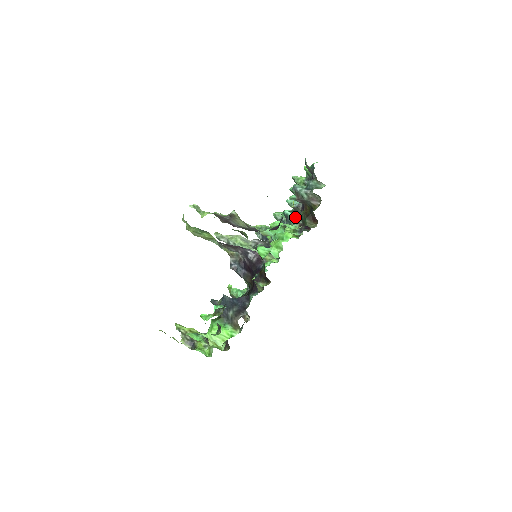
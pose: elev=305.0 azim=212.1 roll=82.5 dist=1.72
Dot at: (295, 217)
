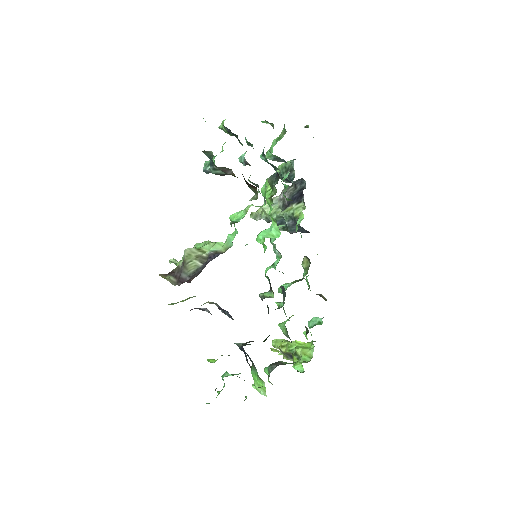
Dot at: occluded
